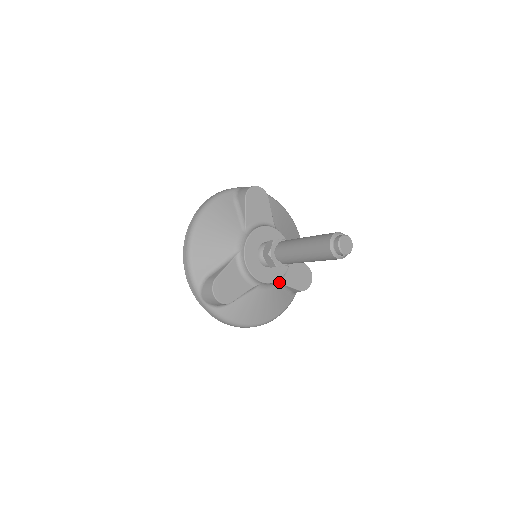
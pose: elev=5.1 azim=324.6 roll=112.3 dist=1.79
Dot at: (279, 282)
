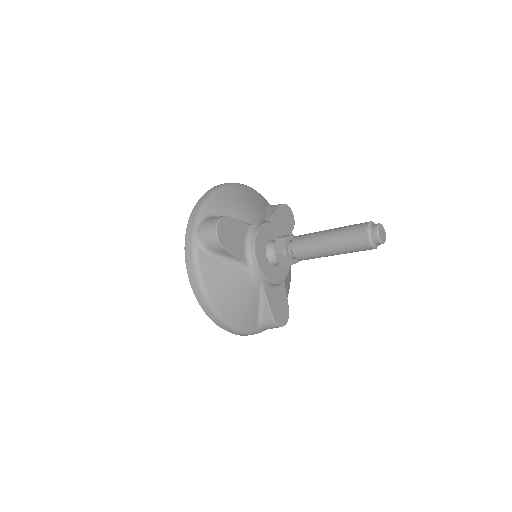
Dot at: (264, 288)
